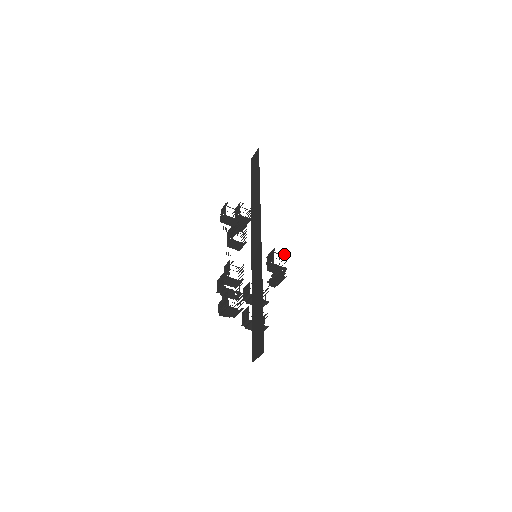
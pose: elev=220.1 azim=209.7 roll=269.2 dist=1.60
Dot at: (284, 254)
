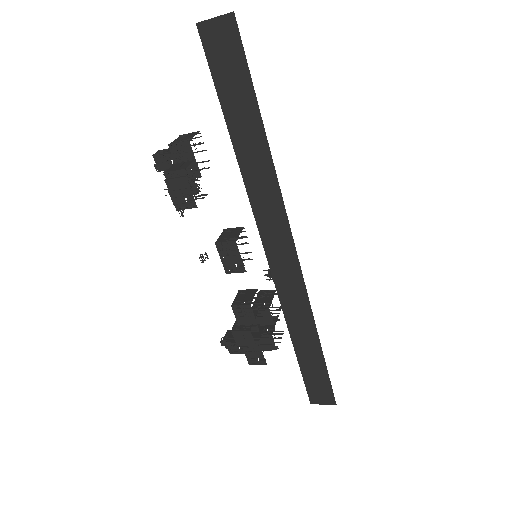
Dot at: occluded
